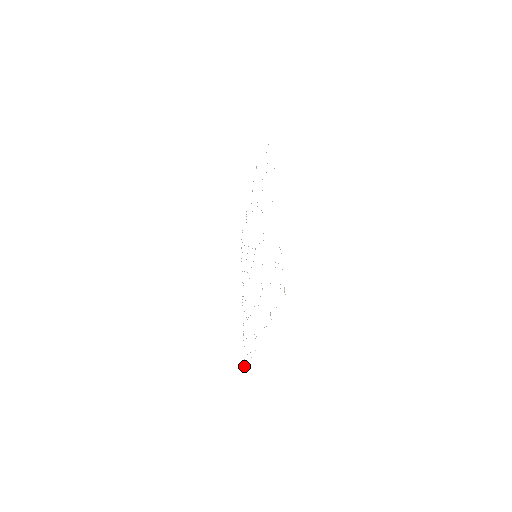
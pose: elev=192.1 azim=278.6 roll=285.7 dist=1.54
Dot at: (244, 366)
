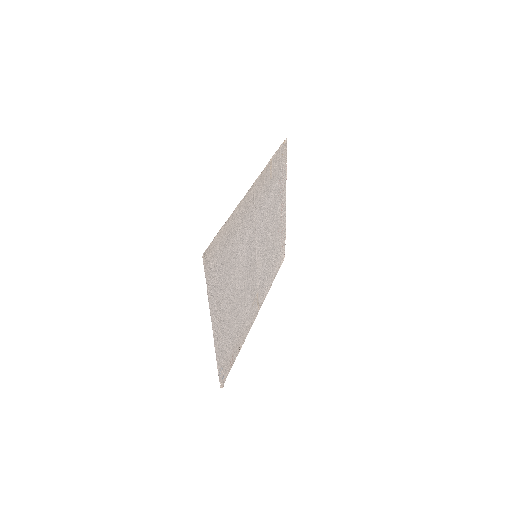
Dot at: occluded
